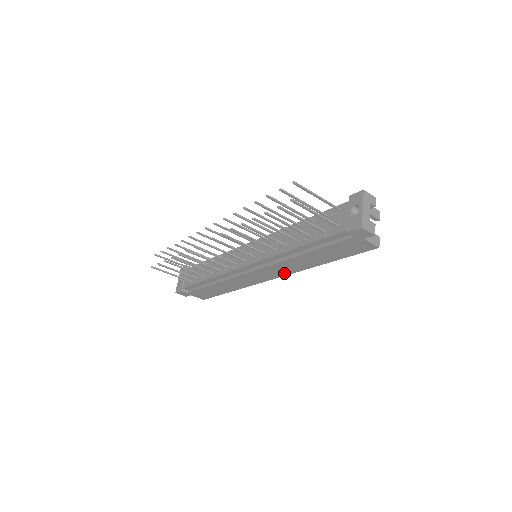
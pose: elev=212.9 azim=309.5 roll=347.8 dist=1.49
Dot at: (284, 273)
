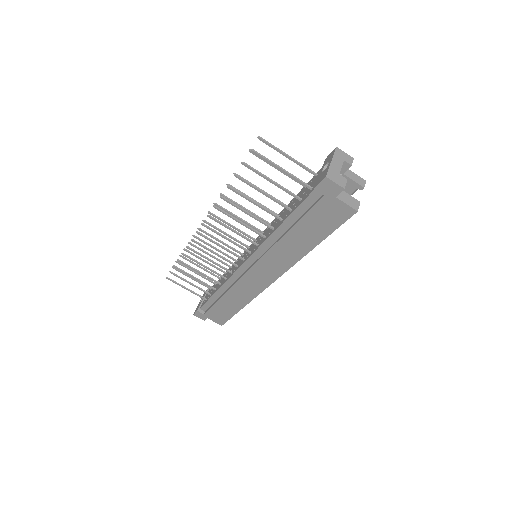
Dot at: (280, 270)
